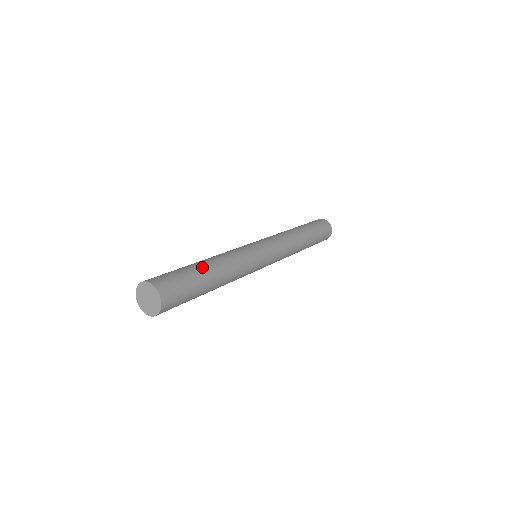
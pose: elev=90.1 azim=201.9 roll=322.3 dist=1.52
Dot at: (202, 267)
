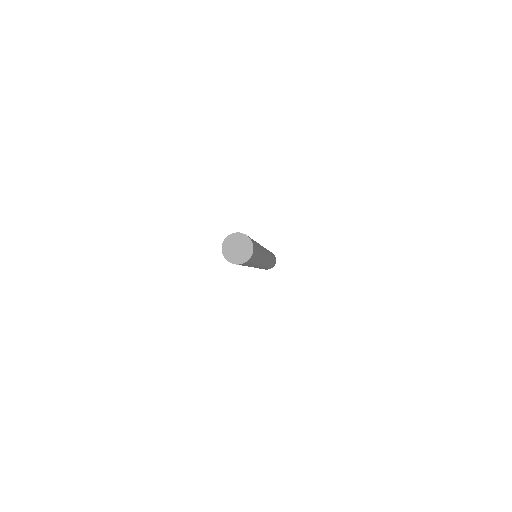
Dot at: (257, 243)
